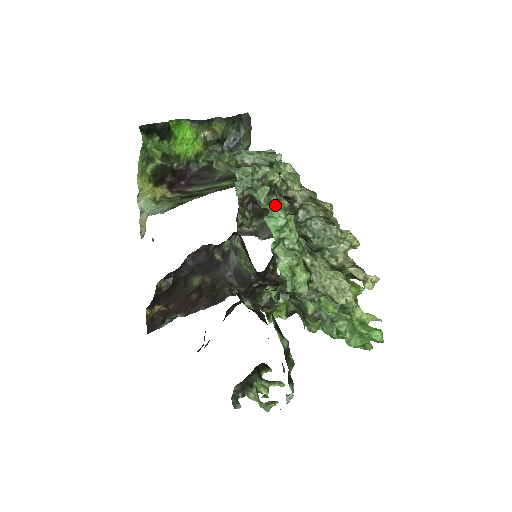
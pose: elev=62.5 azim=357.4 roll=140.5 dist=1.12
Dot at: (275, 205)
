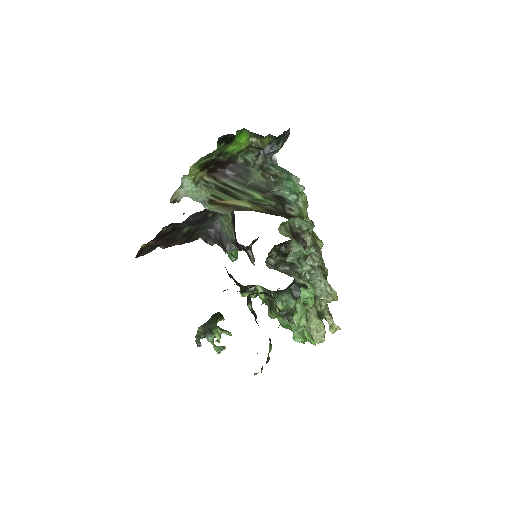
Dot at: (311, 284)
